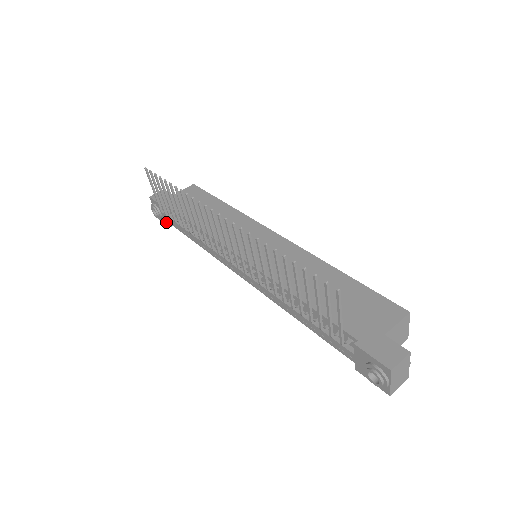
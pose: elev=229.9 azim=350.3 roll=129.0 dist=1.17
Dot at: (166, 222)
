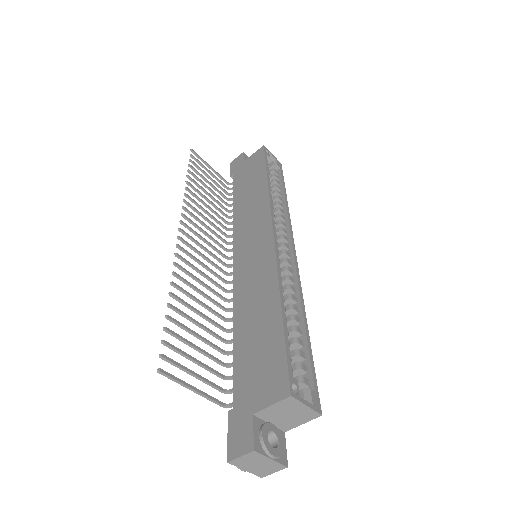
Dot at: occluded
